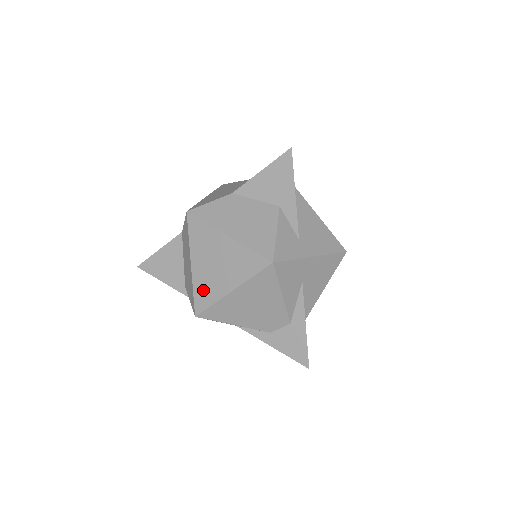
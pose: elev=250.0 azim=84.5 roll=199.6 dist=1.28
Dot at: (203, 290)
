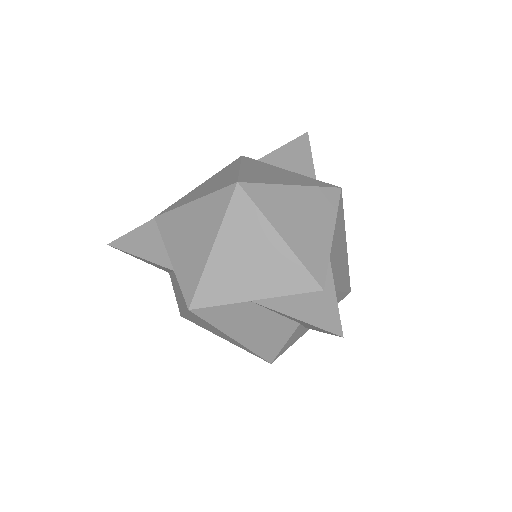
Dot at: (194, 322)
